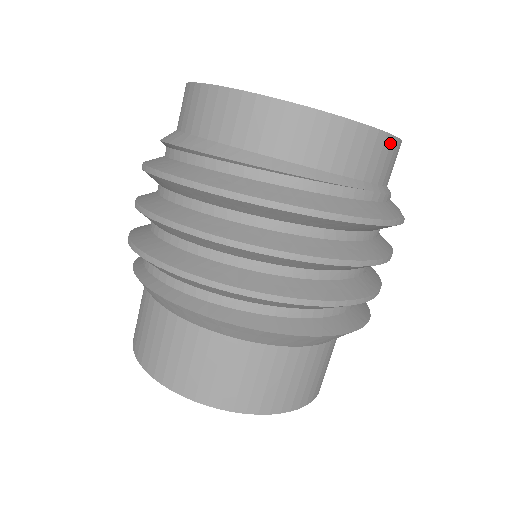
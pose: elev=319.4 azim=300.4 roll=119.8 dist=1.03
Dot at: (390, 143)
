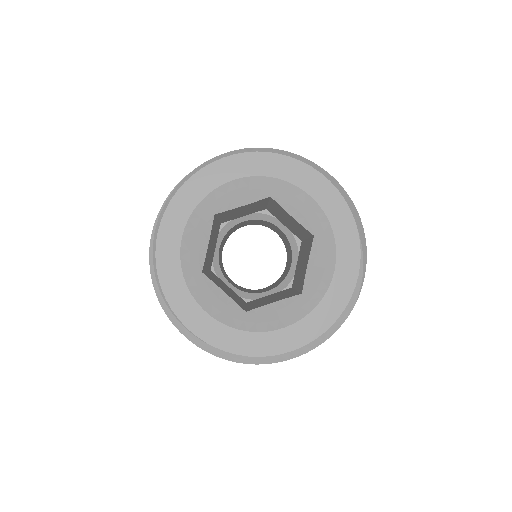
Dot at: (349, 297)
